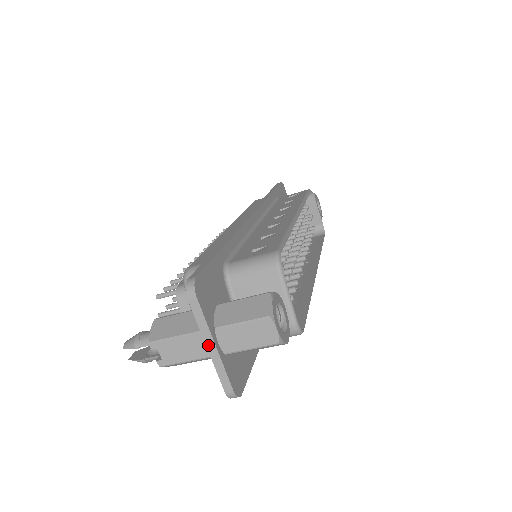
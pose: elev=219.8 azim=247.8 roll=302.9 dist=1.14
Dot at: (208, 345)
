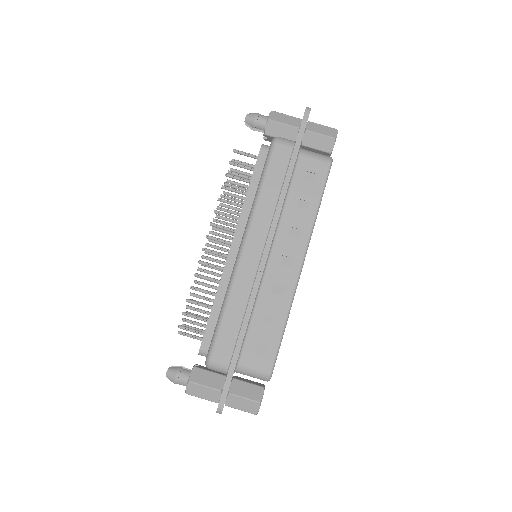
Dot at: occluded
